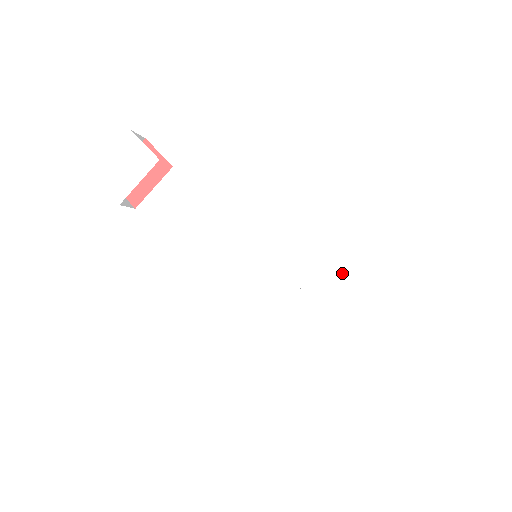
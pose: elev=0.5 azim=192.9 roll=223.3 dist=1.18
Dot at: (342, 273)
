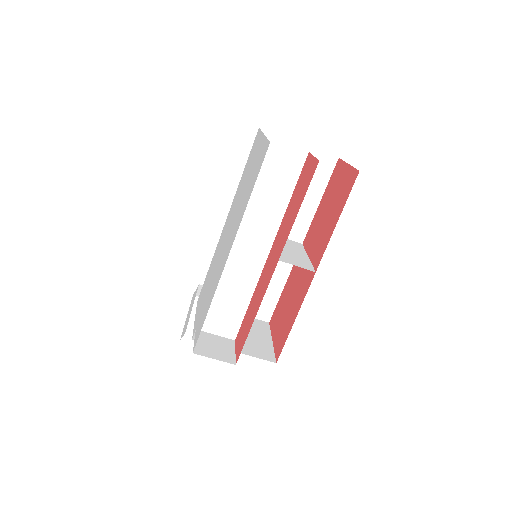
Dot at: (255, 160)
